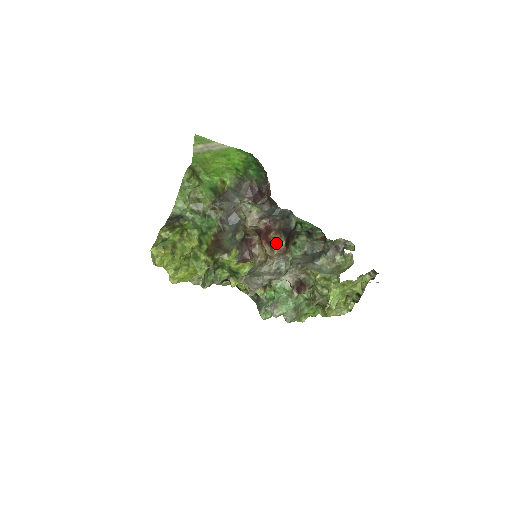
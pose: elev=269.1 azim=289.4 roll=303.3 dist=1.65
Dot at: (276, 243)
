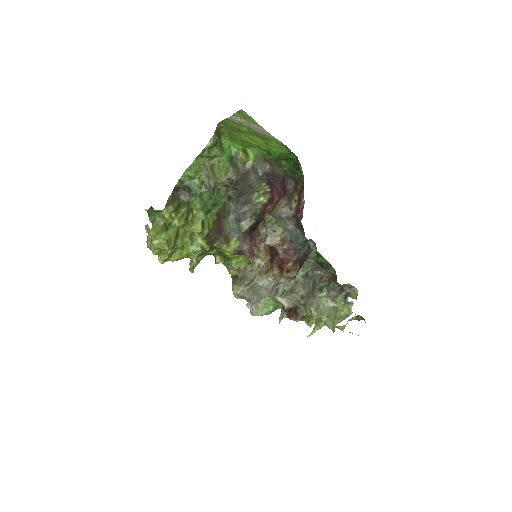
Dot at: (288, 272)
